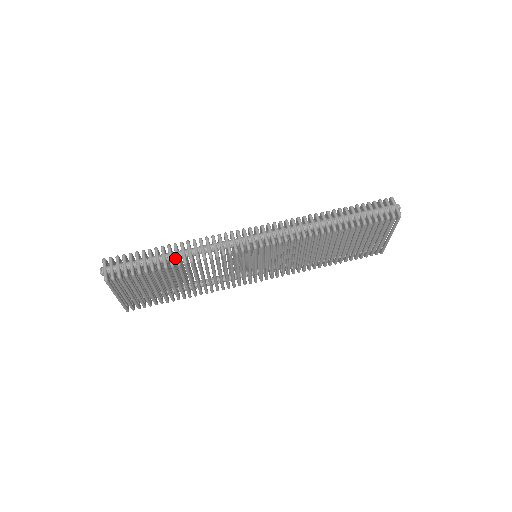
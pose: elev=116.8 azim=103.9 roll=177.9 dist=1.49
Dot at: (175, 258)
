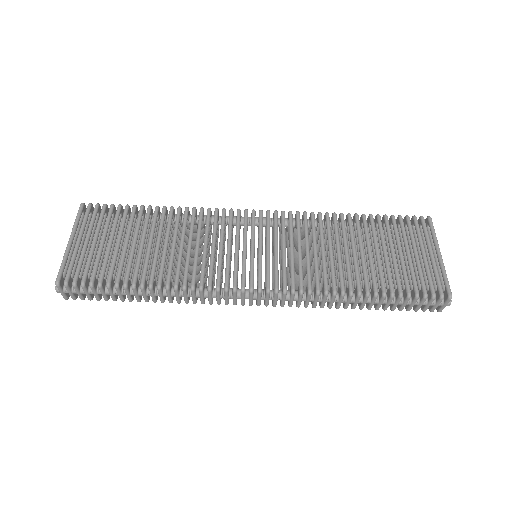
Dot at: (150, 295)
